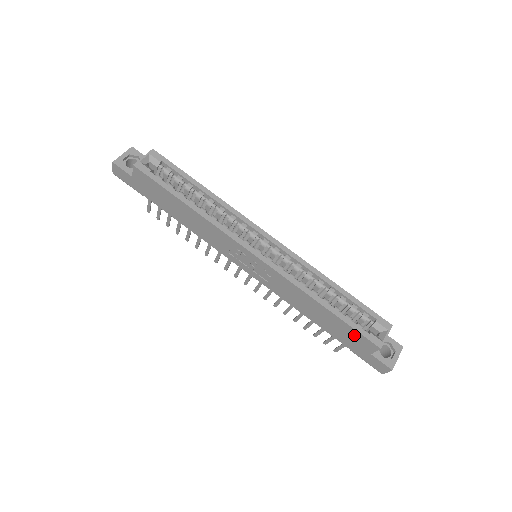
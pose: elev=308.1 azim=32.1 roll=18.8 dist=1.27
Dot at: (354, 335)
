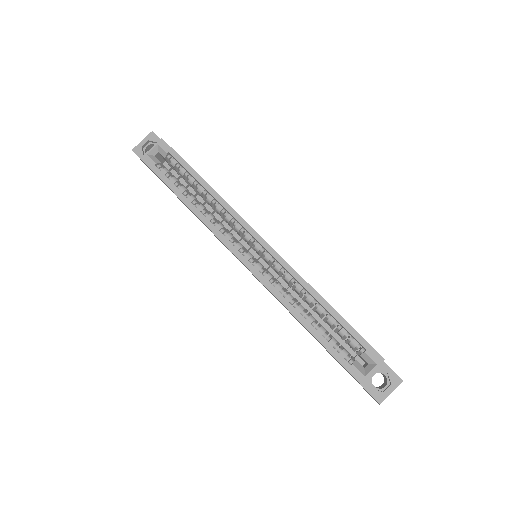
Dot at: occluded
